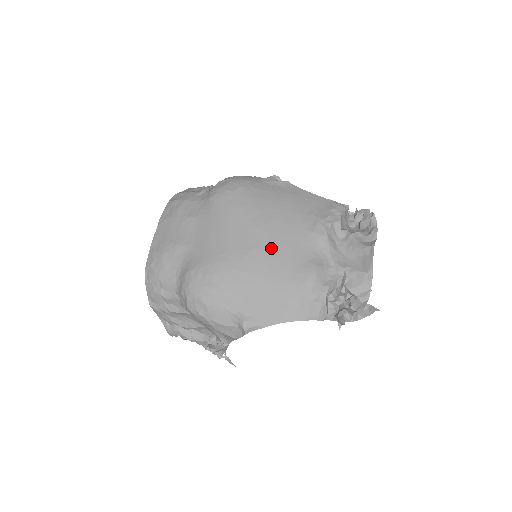
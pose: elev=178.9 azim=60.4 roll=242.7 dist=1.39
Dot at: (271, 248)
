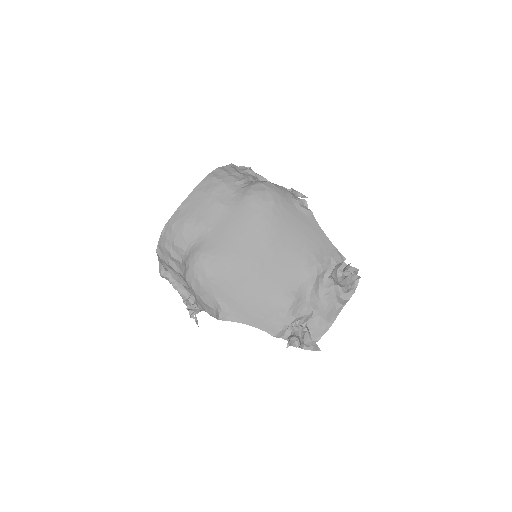
Dot at: (270, 267)
